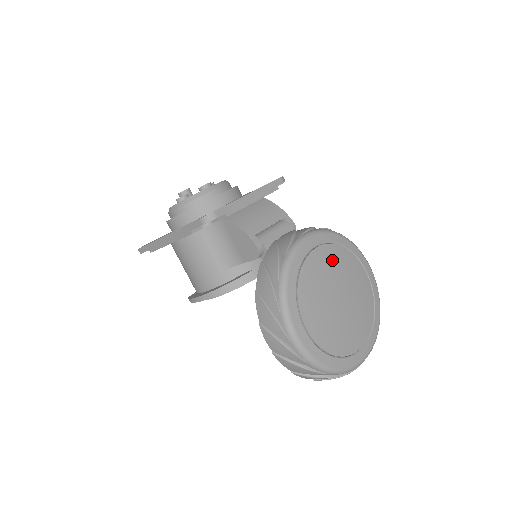
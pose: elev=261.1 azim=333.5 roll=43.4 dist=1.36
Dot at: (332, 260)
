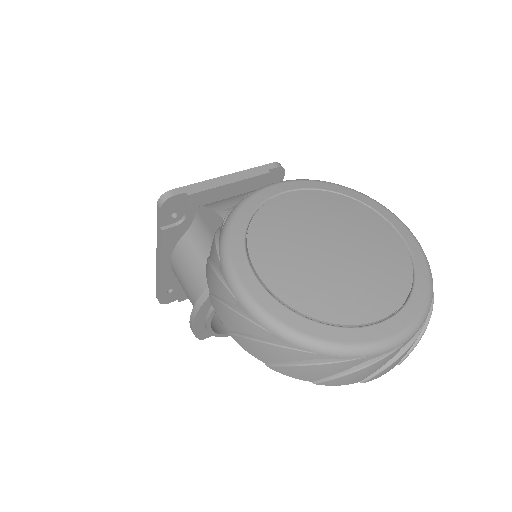
Dot at: (316, 205)
